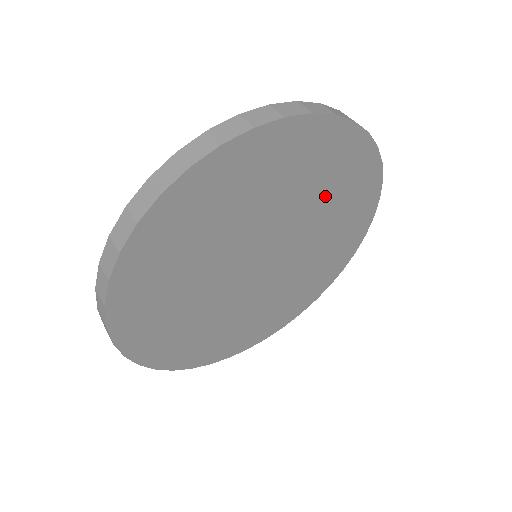
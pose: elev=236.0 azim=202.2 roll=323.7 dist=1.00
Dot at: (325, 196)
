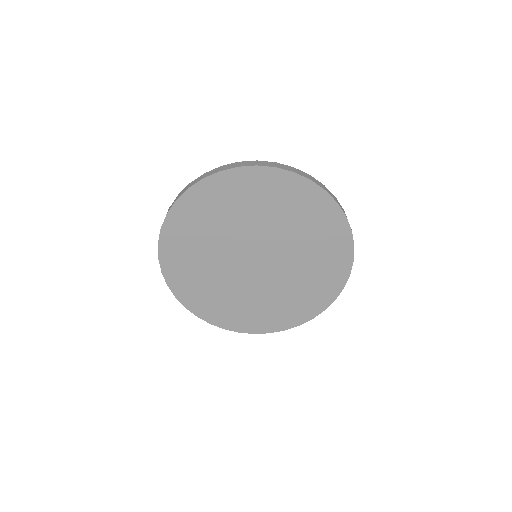
Dot at: (311, 266)
